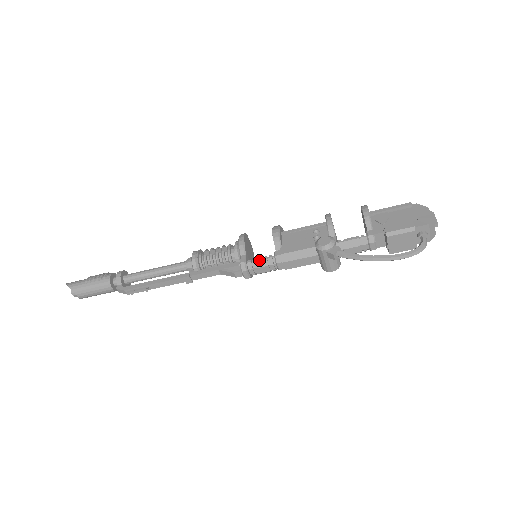
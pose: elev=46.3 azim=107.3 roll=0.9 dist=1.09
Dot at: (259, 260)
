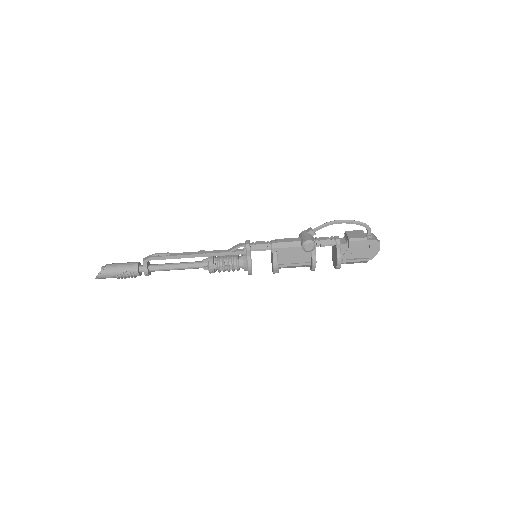
Dot at: occluded
